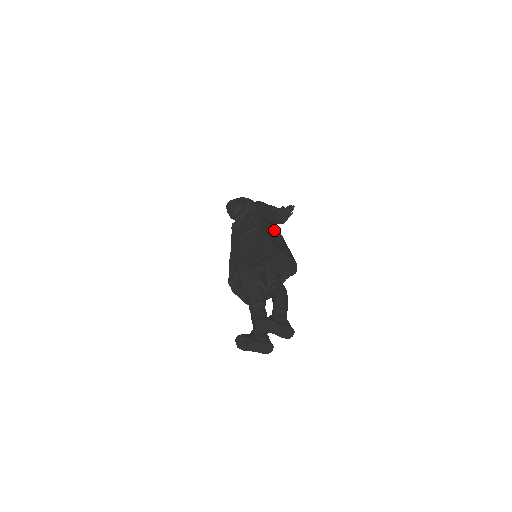
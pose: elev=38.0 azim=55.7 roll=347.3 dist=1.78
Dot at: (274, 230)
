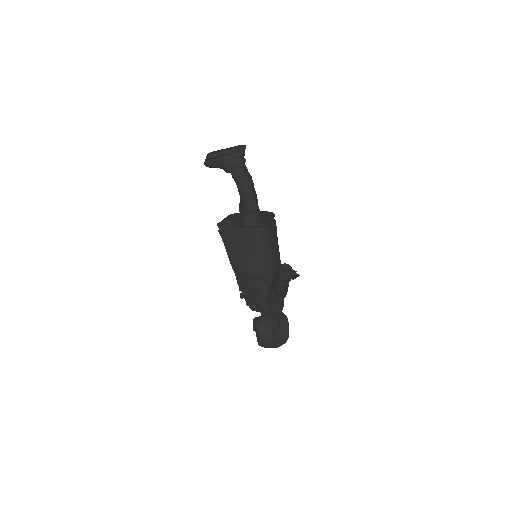
Dot at: occluded
